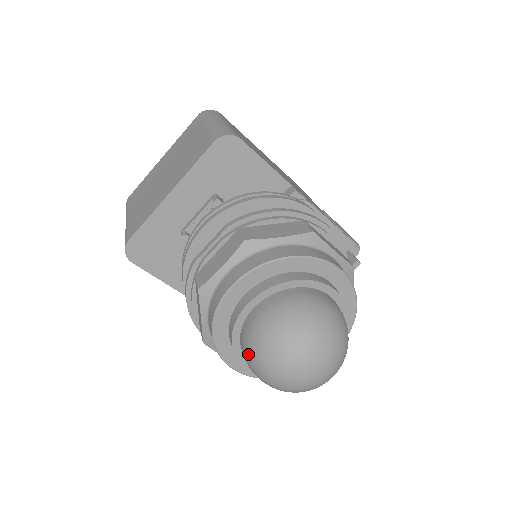
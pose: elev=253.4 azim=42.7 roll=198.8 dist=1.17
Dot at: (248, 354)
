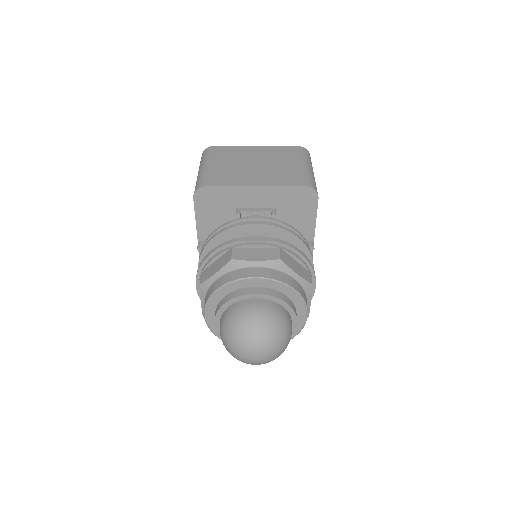
Dot at: (232, 318)
